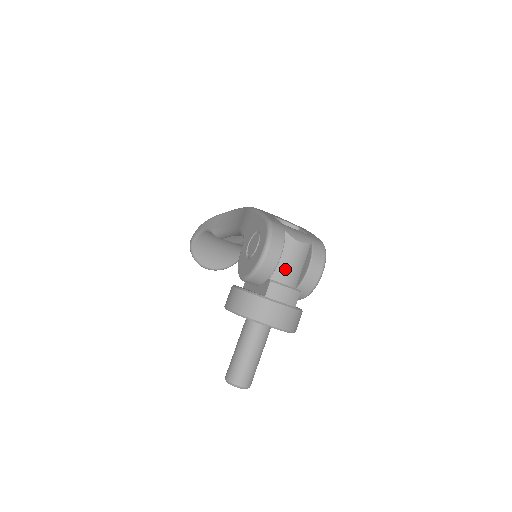
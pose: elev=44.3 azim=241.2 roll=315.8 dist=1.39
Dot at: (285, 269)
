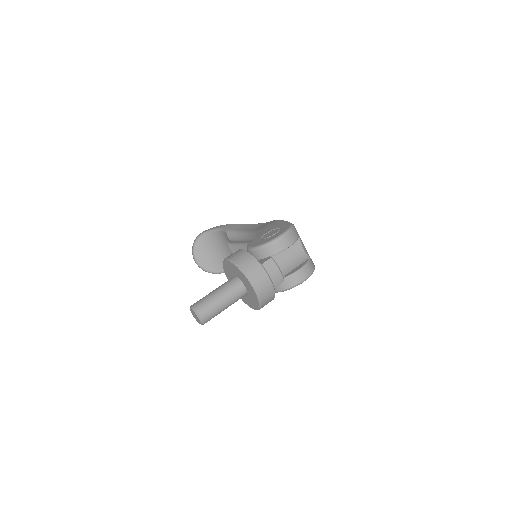
Dot at: (284, 259)
